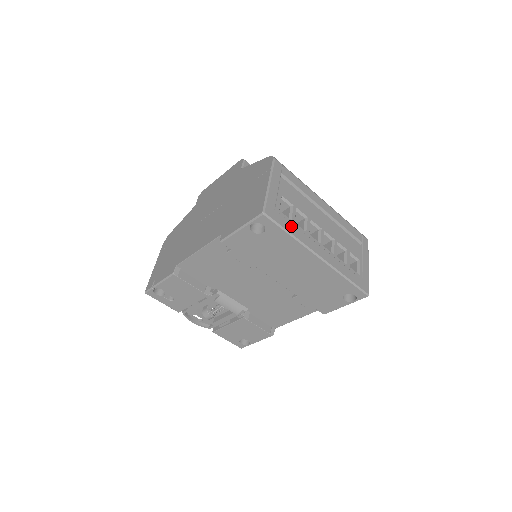
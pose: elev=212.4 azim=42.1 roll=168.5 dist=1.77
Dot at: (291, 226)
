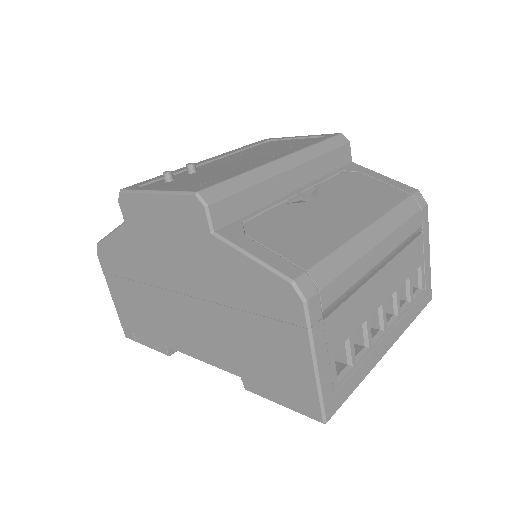
Dot at: (354, 377)
